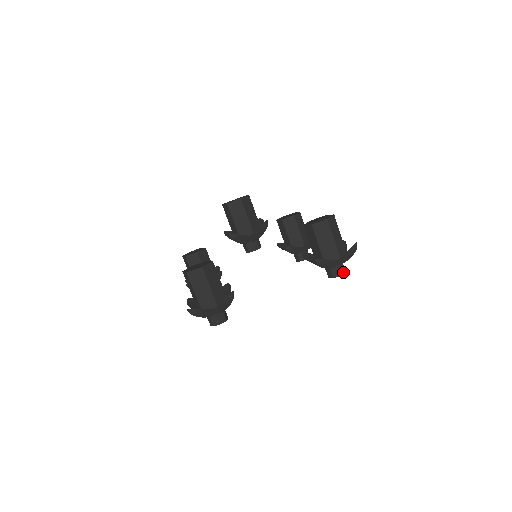
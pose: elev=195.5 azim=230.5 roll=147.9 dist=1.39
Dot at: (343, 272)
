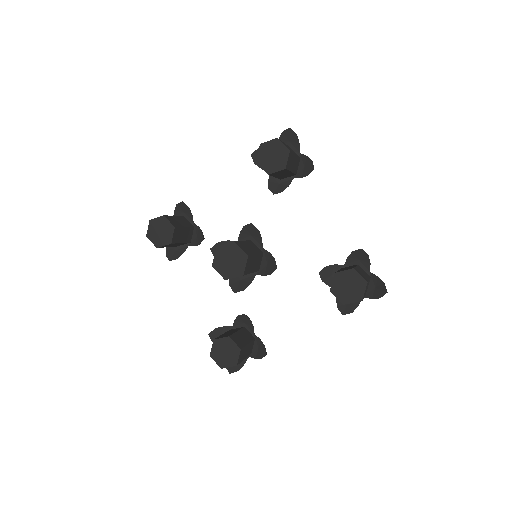
Dot at: occluded
